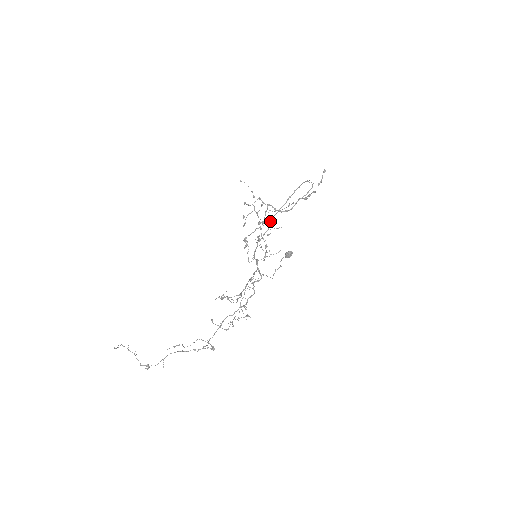
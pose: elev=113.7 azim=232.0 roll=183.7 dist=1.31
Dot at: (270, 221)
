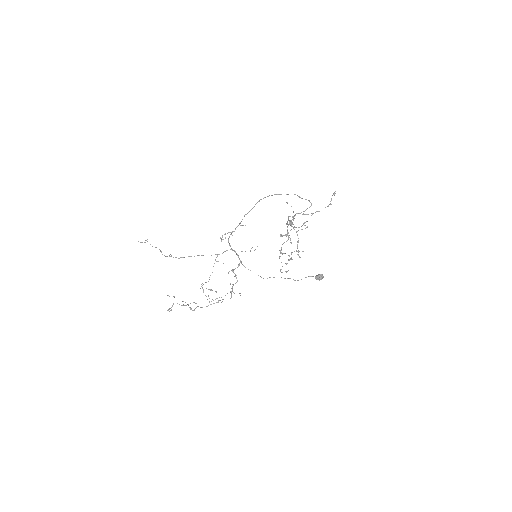
Dot at: (242, 219)
